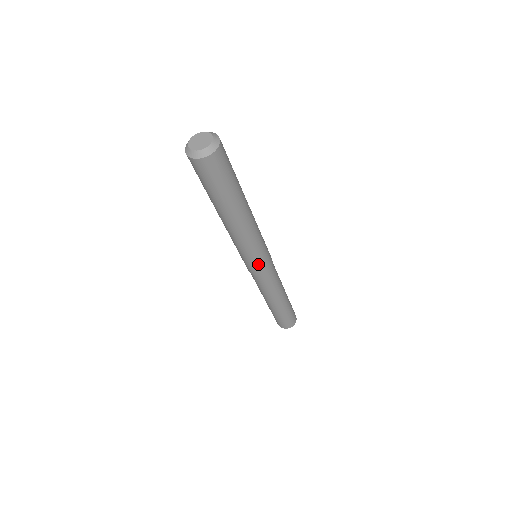
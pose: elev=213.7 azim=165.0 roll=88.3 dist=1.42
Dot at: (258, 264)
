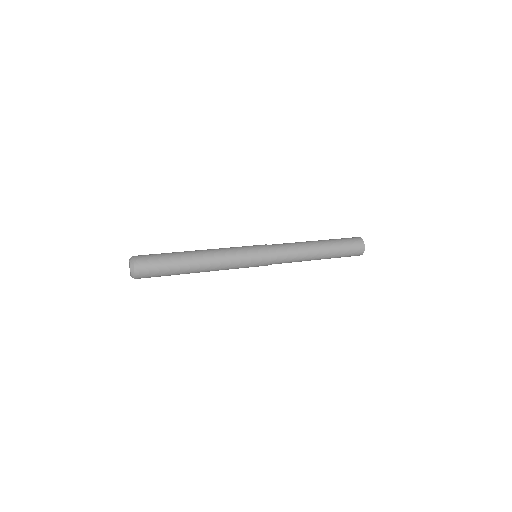
Dot at: occluded
